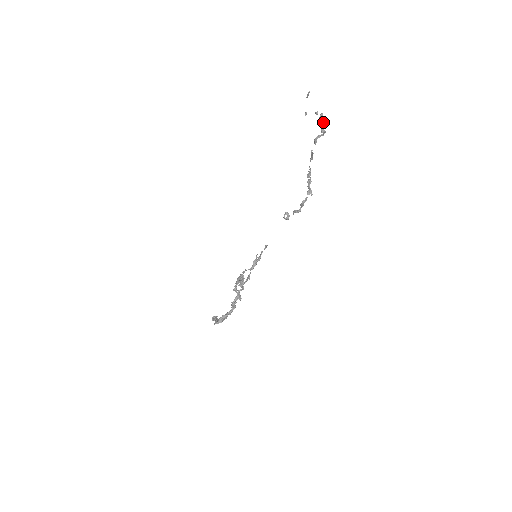
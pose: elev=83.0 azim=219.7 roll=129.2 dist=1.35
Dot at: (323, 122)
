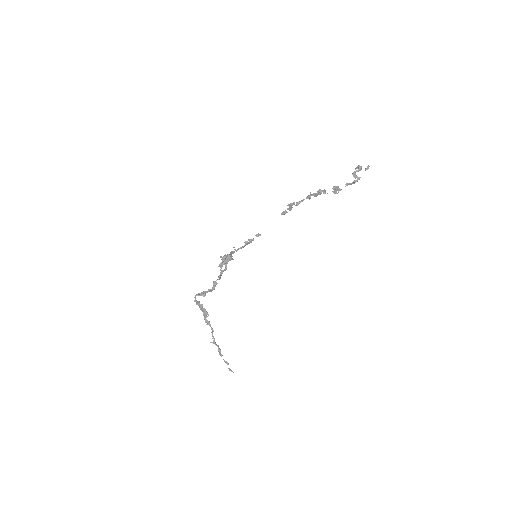
Dot at: (358, 170)
